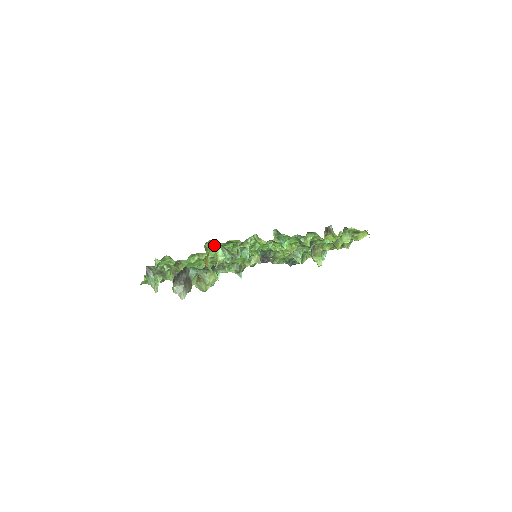
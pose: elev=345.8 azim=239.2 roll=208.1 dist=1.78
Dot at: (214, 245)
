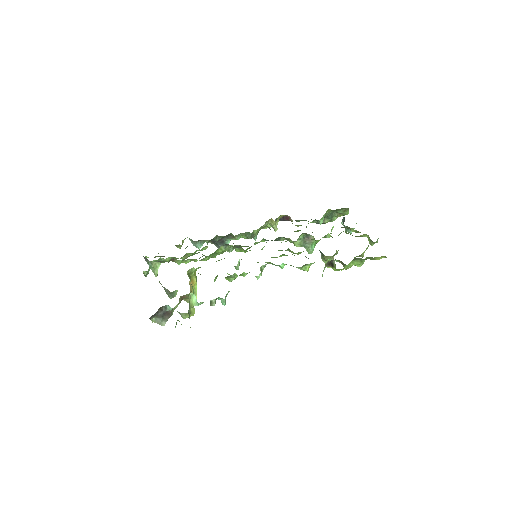
Dot at: occluded
